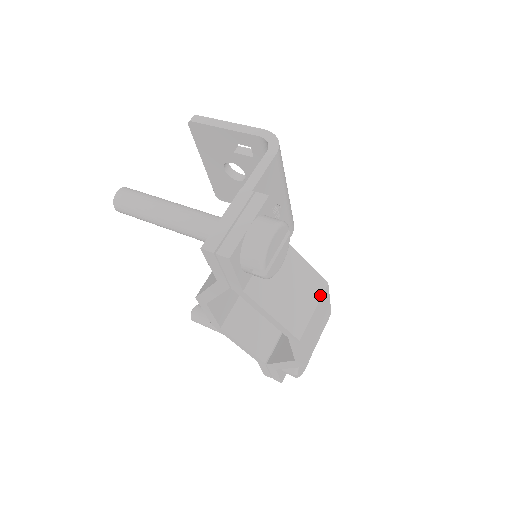
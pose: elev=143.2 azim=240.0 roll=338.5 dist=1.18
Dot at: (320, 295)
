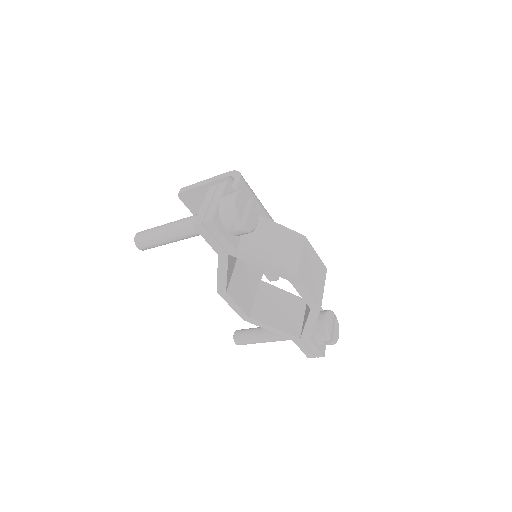
Dot at: (302, 245)
